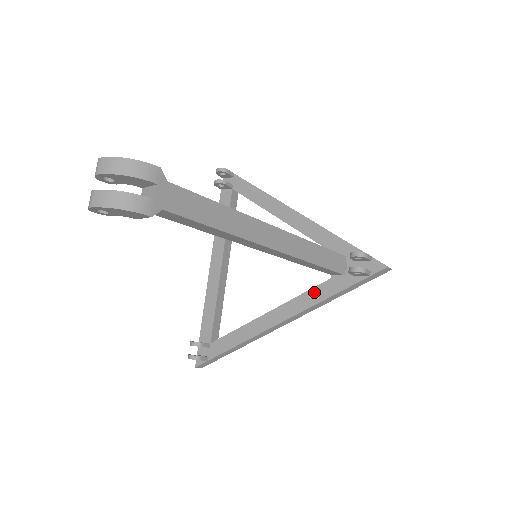
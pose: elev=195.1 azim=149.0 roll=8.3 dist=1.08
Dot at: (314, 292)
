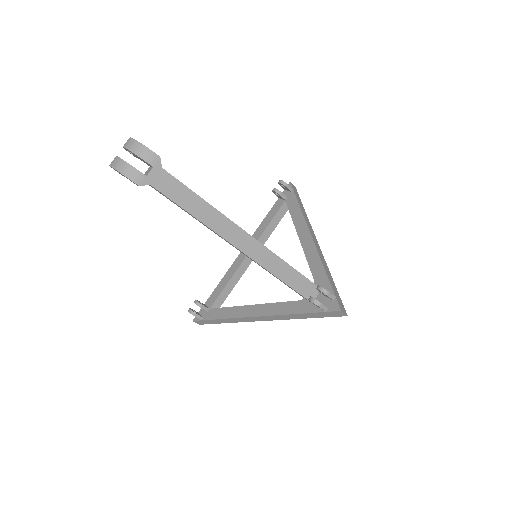
Dot at: (286, 305)
